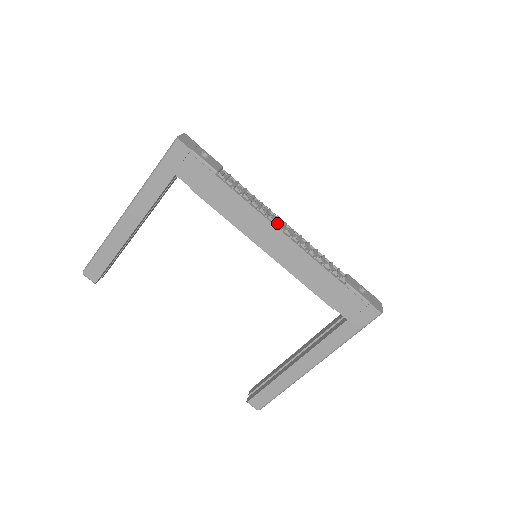
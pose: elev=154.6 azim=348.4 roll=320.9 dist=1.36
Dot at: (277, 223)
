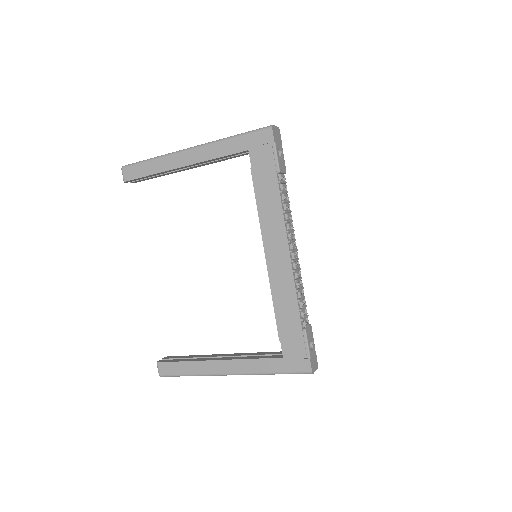
Dot at: (291, 243)
